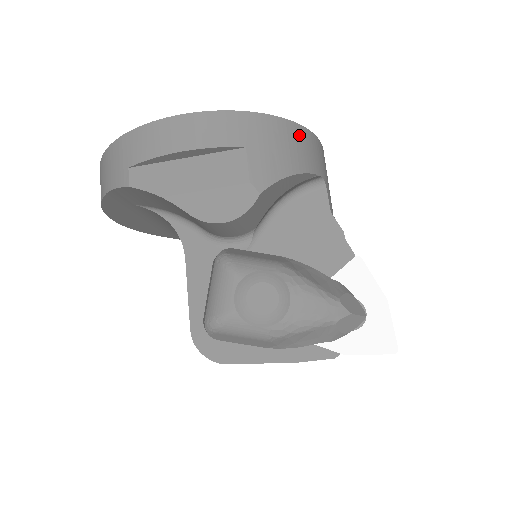
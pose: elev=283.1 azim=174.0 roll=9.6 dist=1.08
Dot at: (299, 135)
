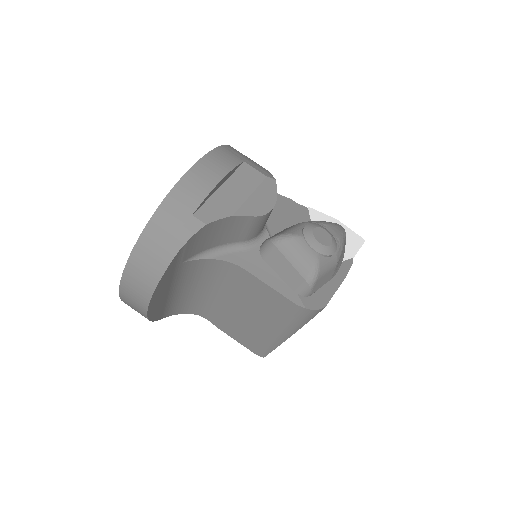
Dot at: occluded
